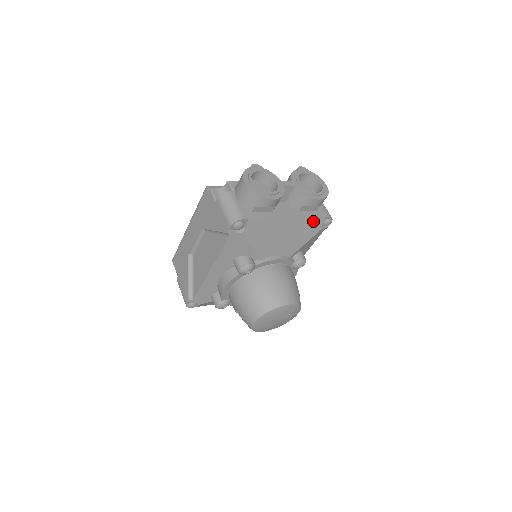
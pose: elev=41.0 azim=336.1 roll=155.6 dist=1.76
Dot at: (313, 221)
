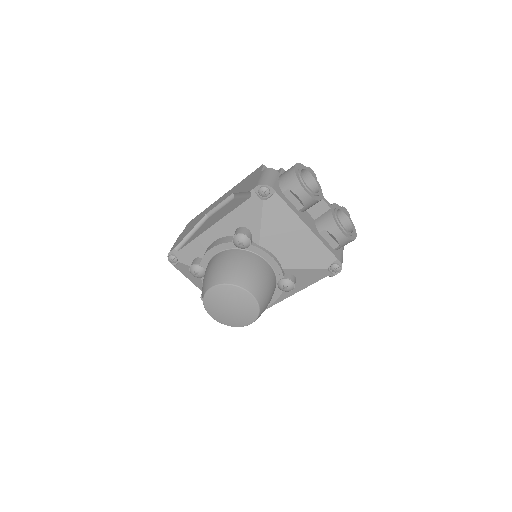
Dot at: (325, 252)
